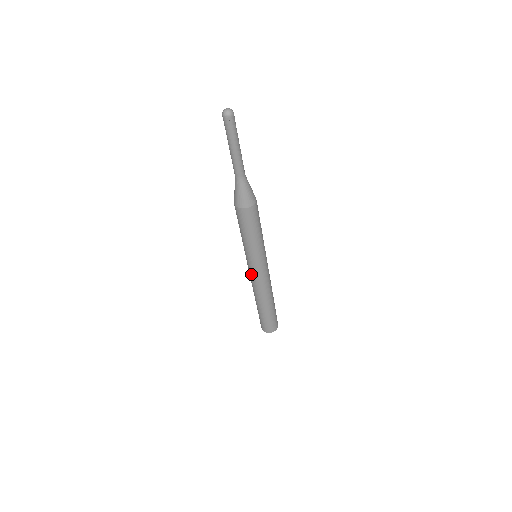
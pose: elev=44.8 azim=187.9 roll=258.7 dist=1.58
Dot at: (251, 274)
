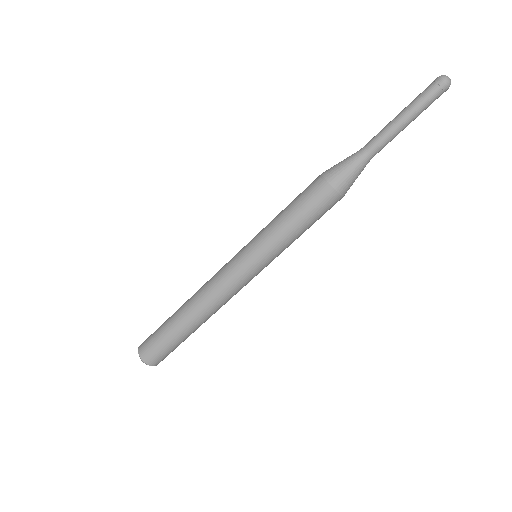
Dot at: occluded
